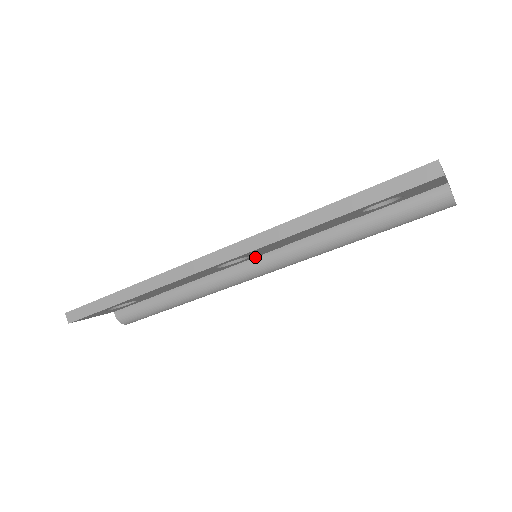
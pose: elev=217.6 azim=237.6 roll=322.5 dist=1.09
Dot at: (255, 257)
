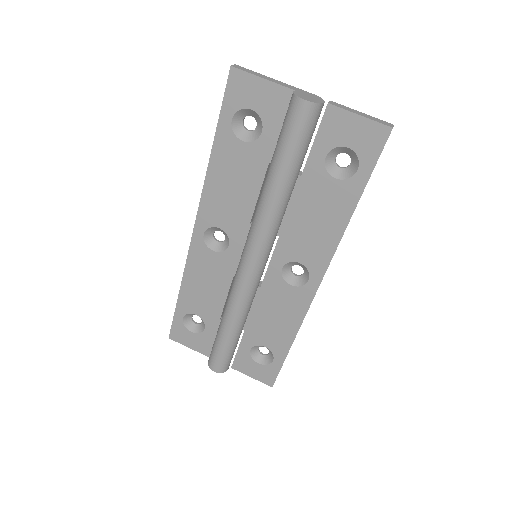
Dot at: occluded
